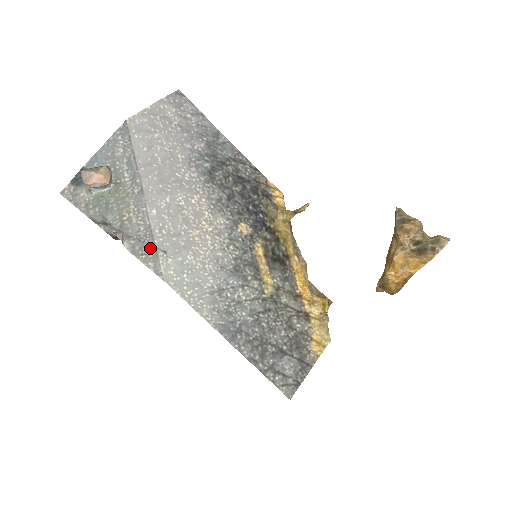
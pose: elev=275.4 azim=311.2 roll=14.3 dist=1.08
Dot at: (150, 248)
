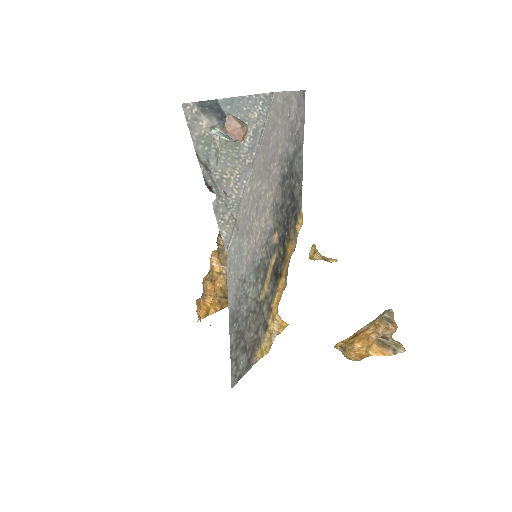
Dot at: (231, 218)
